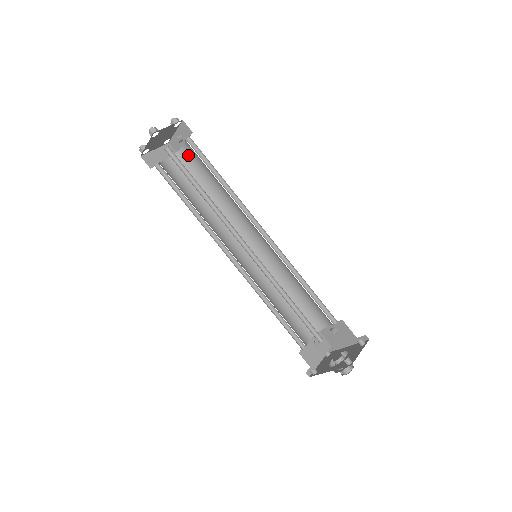
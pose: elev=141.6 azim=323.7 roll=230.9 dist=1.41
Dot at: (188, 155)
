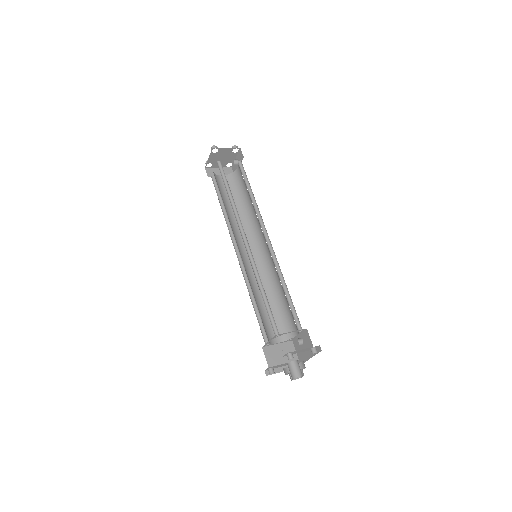
Dot at: (238, 175)
